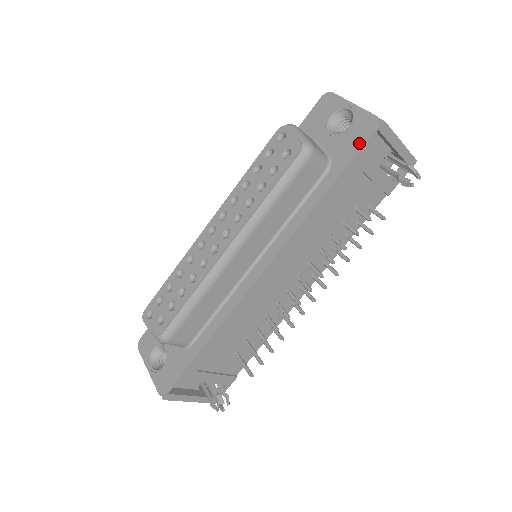
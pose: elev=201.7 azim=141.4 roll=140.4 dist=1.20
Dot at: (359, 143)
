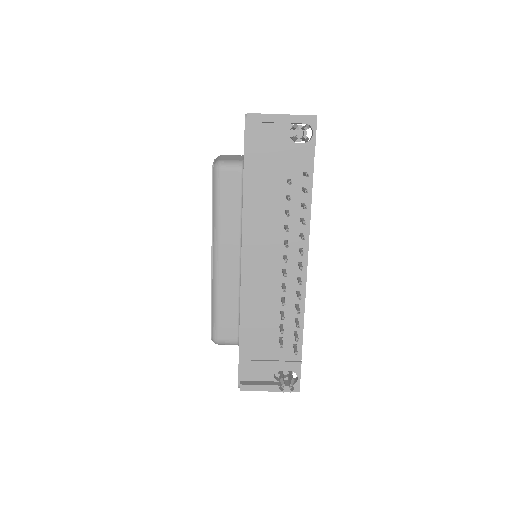
Dot at: (244, 138)
